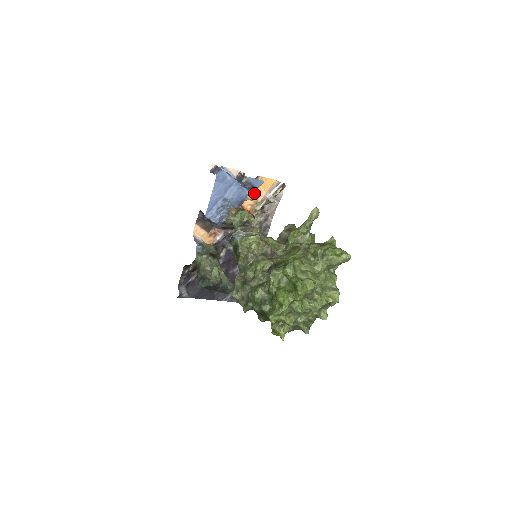
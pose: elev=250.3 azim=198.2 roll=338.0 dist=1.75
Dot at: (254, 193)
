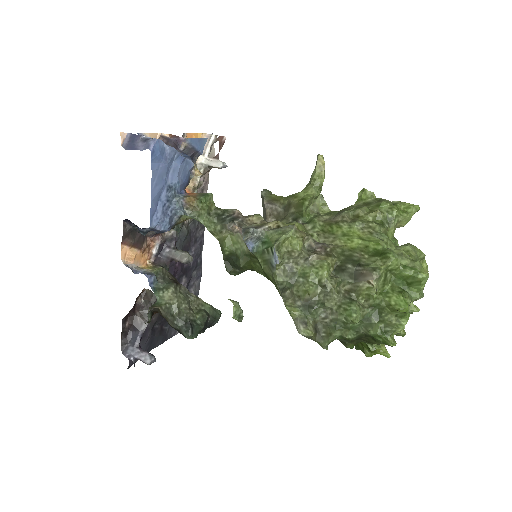
Dot at: occluded
